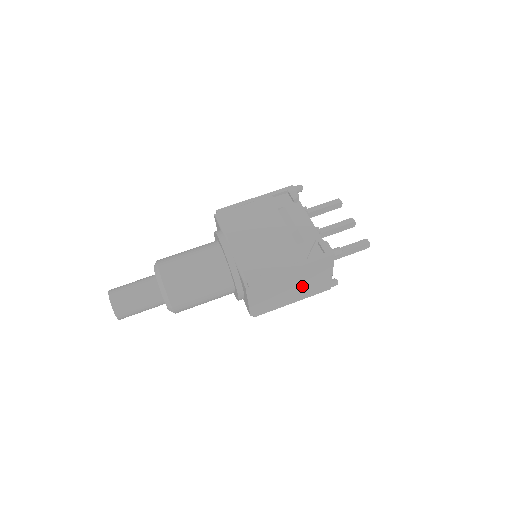
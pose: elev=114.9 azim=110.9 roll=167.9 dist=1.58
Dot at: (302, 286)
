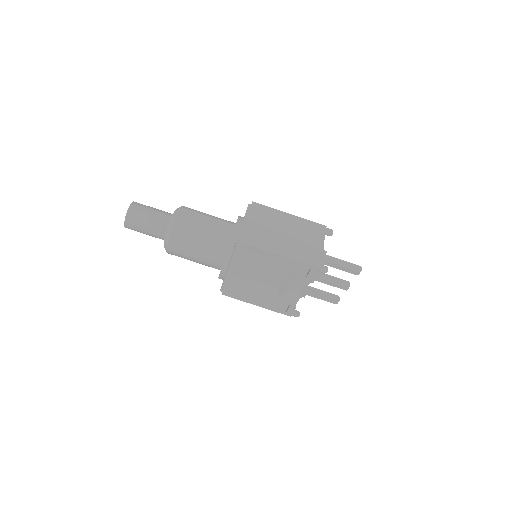
Dot at: occluded
